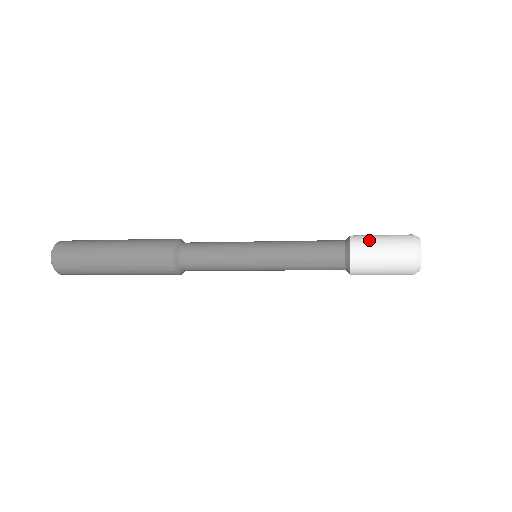
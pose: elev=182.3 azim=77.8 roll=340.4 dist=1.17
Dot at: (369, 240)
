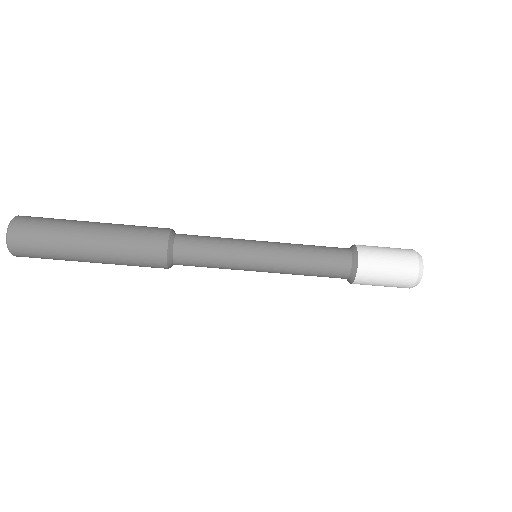
Dot at: occluded
